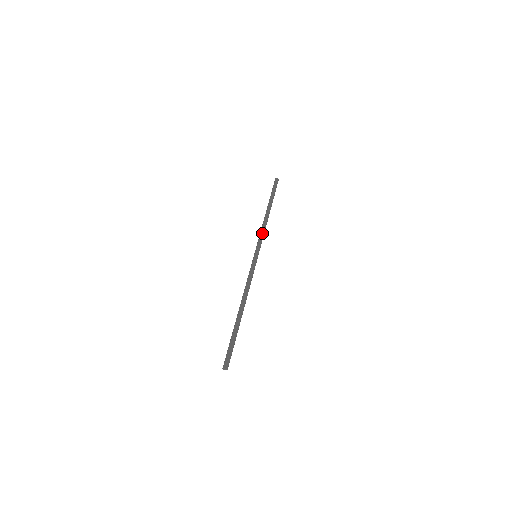
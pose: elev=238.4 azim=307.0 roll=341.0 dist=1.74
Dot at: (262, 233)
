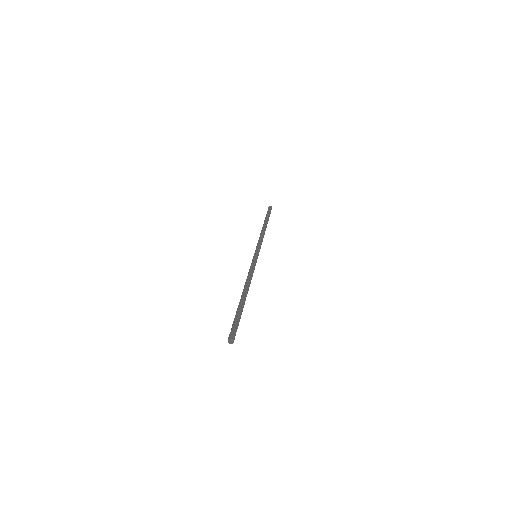
Dot at: (260, 240)
